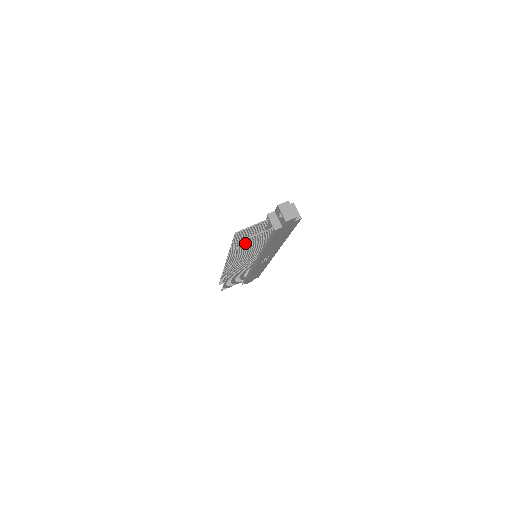
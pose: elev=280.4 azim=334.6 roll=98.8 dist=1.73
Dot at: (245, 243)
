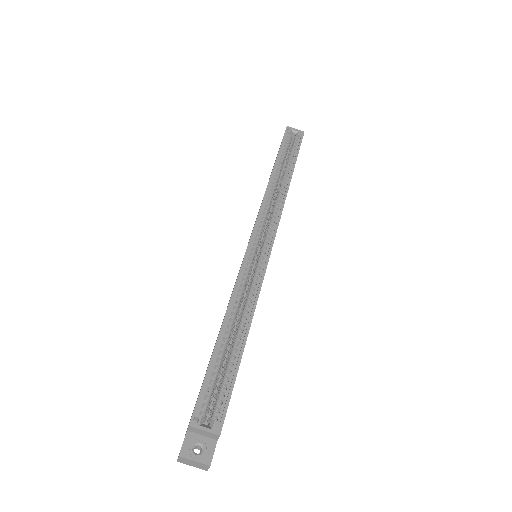
Dot at: occluded
